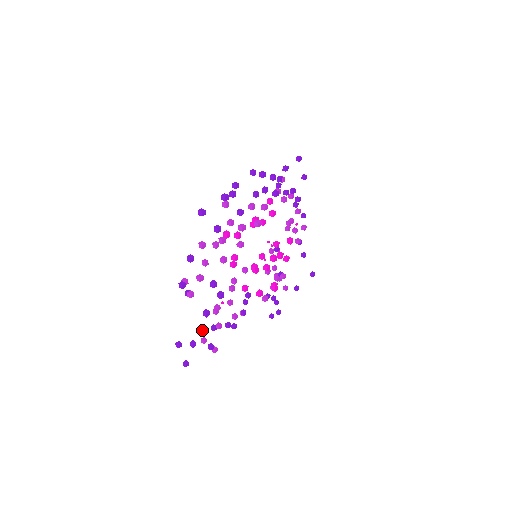
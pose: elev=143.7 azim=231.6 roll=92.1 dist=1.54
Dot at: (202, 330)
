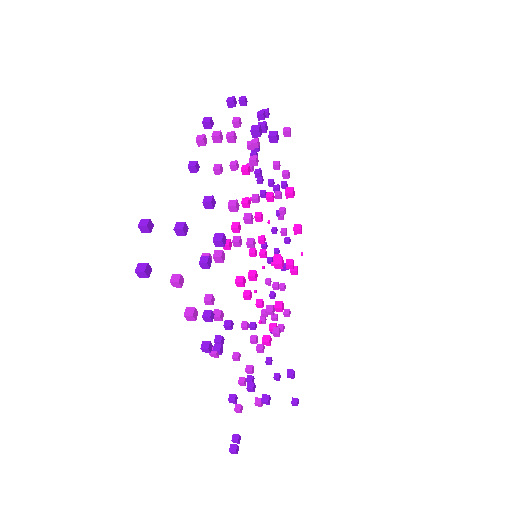
Dot at: (214, 200)
